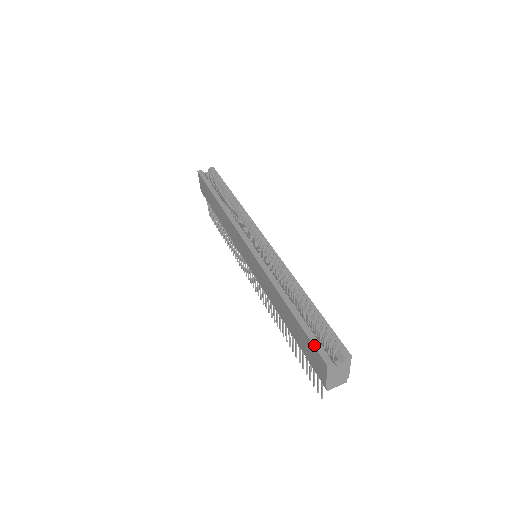
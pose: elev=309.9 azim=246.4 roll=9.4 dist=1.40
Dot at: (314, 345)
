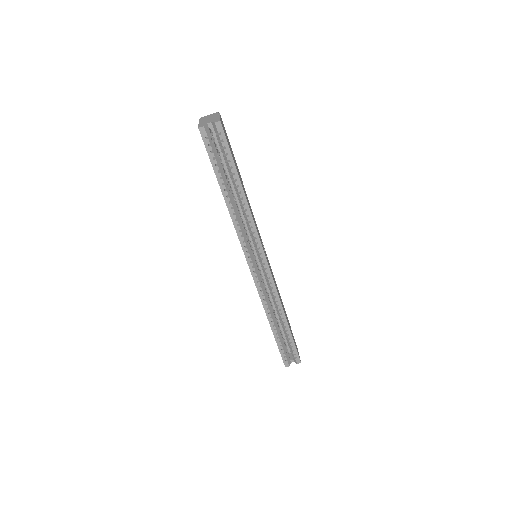
Dot at: (281, 356)
